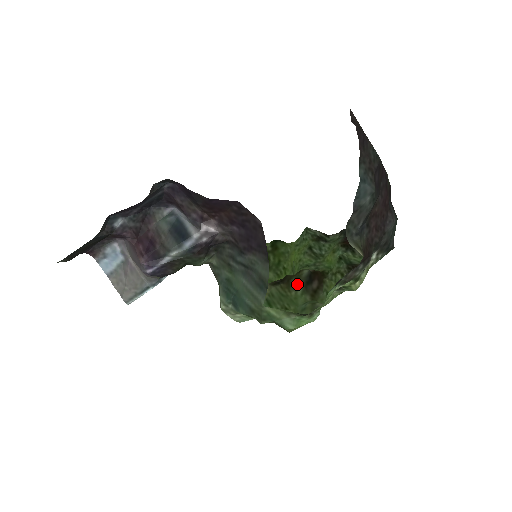
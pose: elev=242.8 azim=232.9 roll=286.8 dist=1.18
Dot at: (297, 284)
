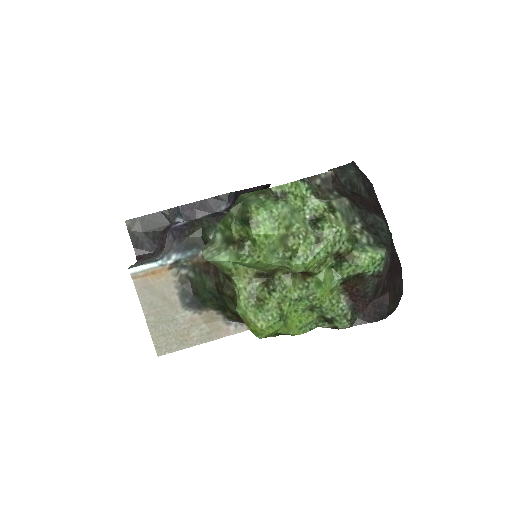
Dot at: (280, 267)
